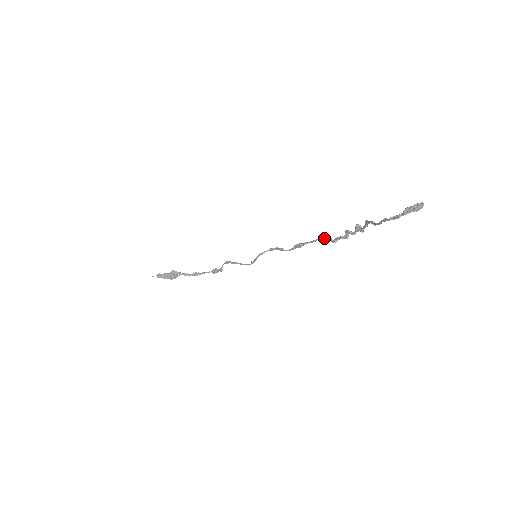
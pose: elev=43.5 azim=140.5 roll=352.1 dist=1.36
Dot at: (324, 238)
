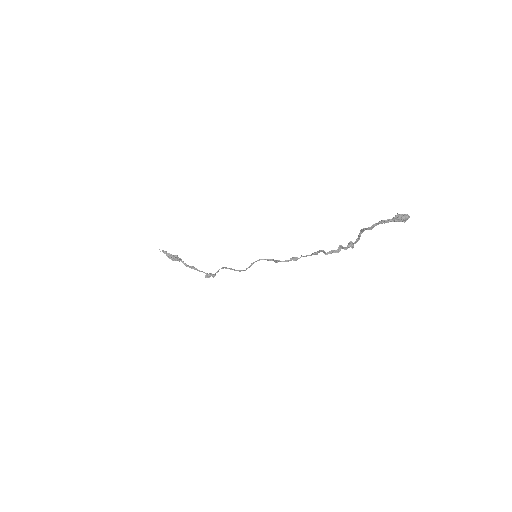
Dot at: (319, 252)
